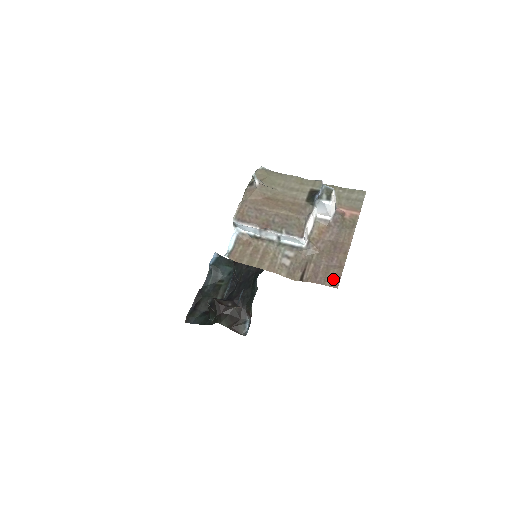
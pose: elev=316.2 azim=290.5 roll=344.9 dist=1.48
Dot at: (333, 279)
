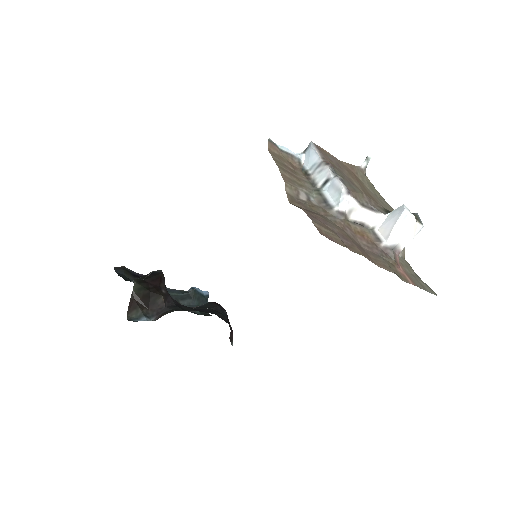
Dot at: (326, 232)
